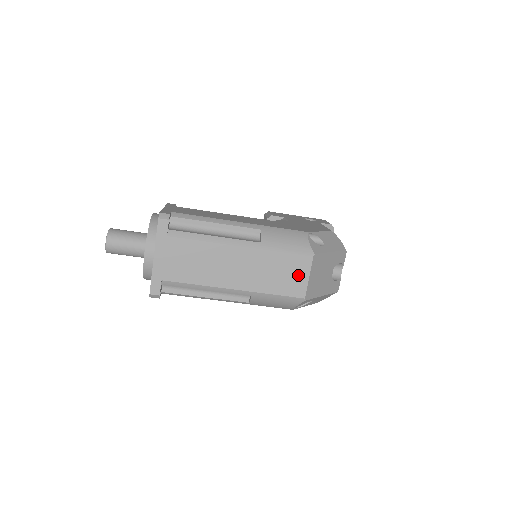
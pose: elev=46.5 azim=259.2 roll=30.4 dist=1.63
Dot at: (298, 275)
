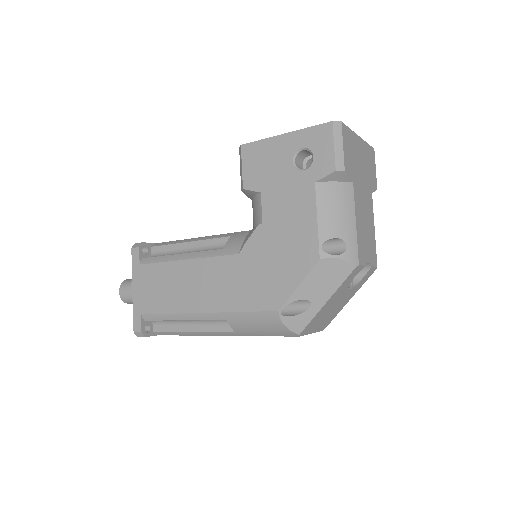
Dot at: occluded
